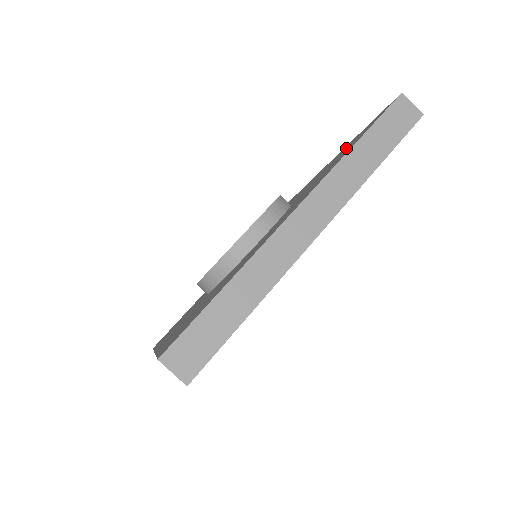
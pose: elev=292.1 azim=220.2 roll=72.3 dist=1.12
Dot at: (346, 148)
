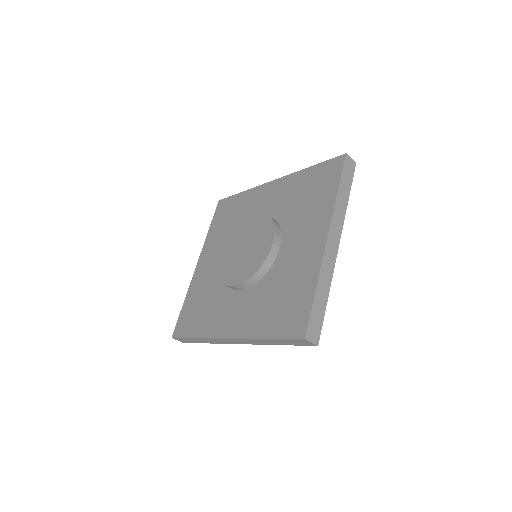
Dot at: (309, 182)
